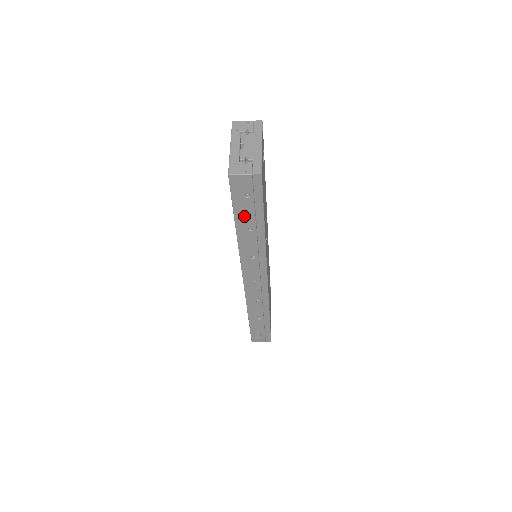
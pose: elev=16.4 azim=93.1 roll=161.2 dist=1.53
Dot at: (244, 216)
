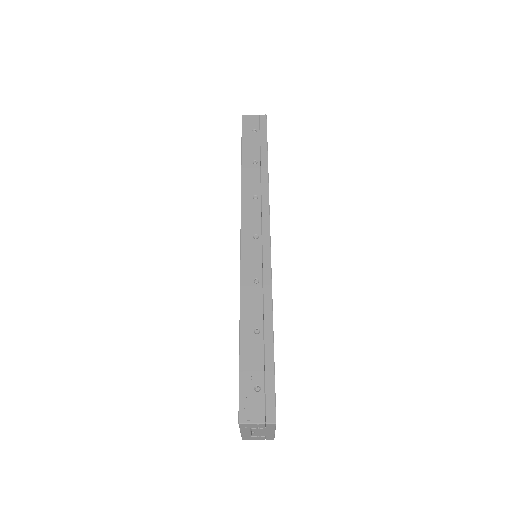
Dot at: (250, 149)
